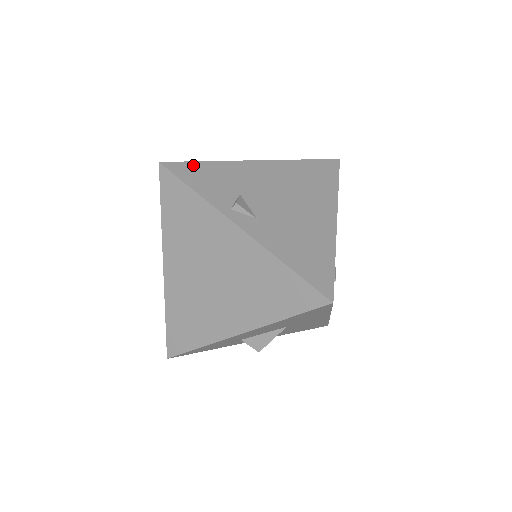
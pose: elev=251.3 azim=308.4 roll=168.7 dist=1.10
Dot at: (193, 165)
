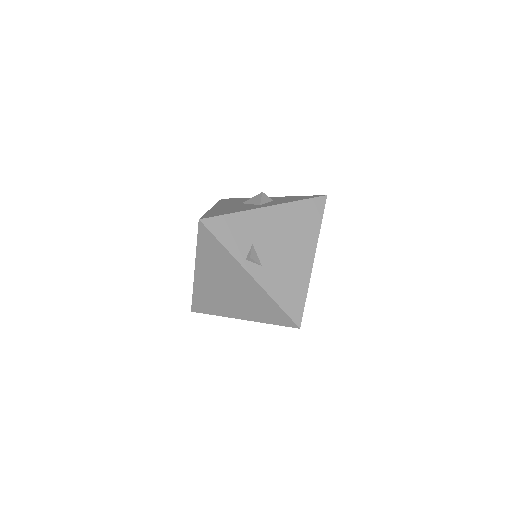
Dot at: (222, 219)
